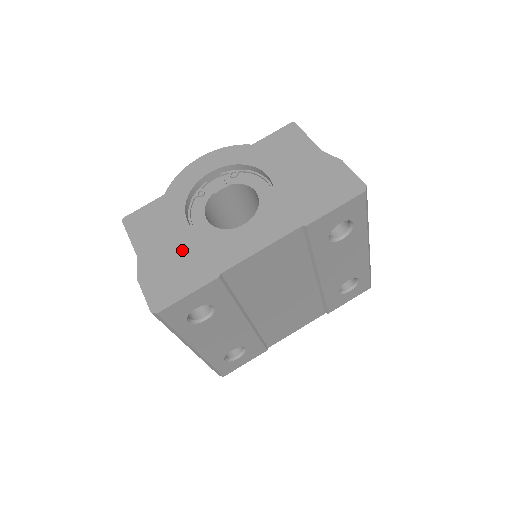
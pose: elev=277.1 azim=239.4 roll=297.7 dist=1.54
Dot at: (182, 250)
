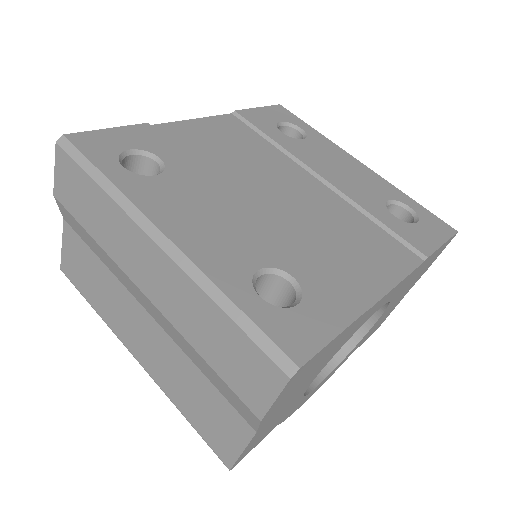
Dot at: occluded
